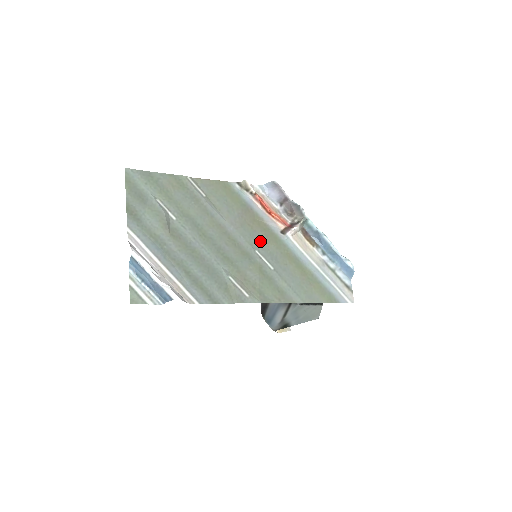
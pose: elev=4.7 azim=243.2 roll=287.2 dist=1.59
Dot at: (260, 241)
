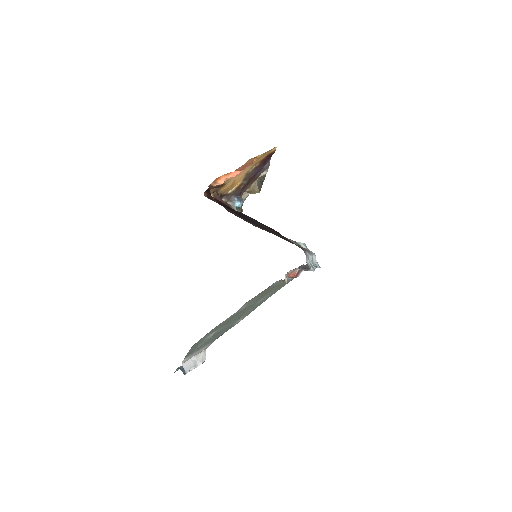
Dot at: occluded
